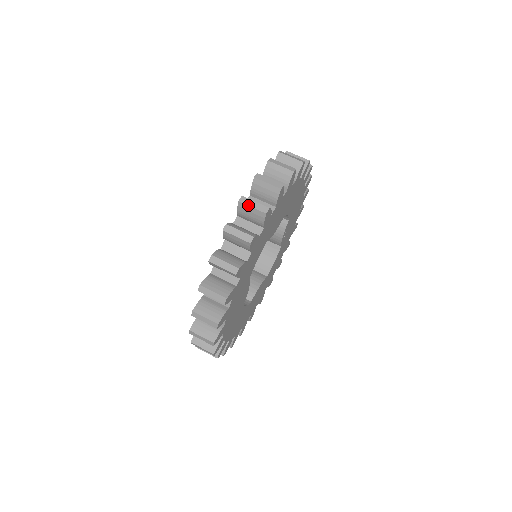
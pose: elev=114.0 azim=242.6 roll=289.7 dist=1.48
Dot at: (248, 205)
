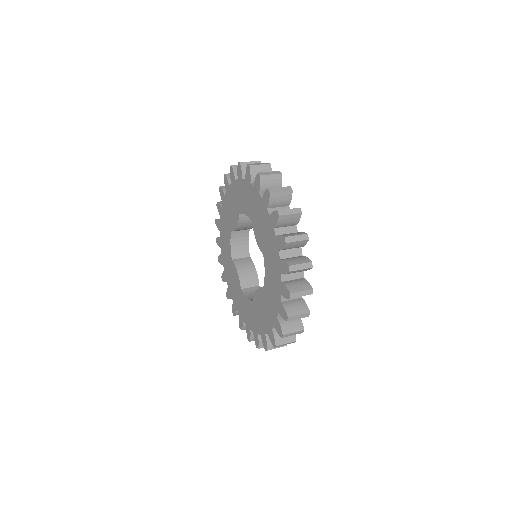
Dot at: occluded
